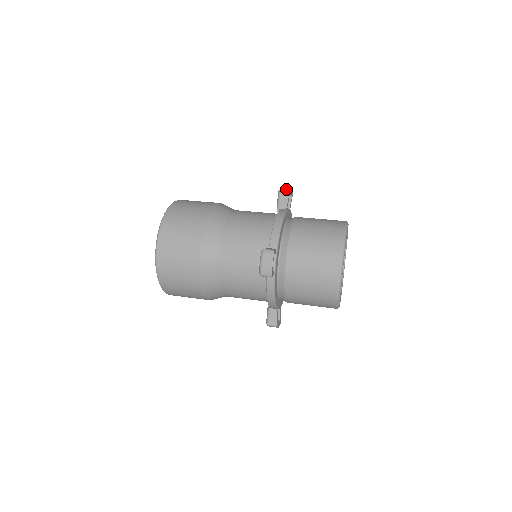
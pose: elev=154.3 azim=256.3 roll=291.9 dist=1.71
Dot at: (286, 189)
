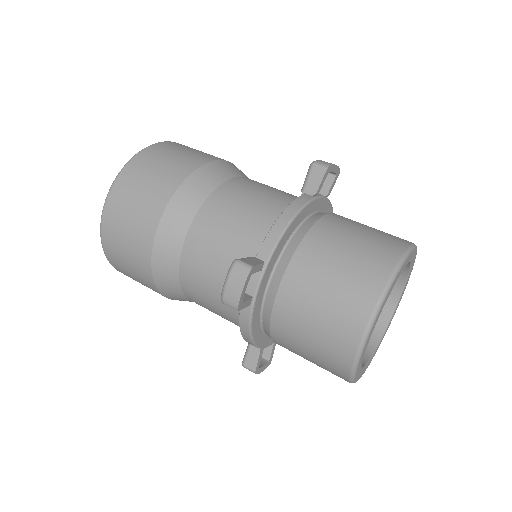
Dot at: (325, 162)
